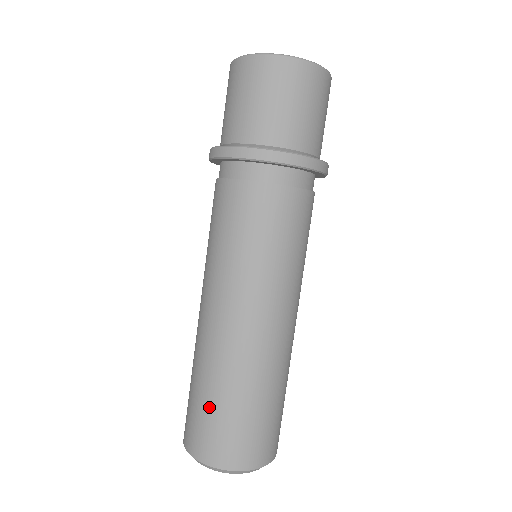
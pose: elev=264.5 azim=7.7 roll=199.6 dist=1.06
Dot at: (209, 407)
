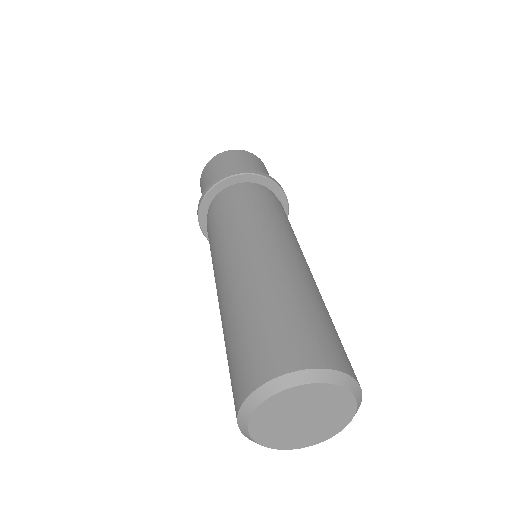
Dot at: (293, 313)
